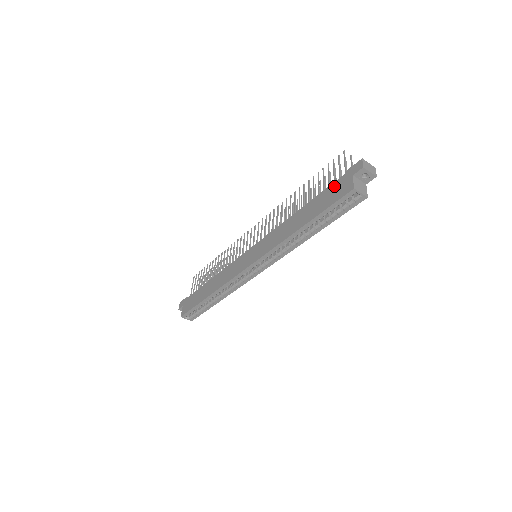
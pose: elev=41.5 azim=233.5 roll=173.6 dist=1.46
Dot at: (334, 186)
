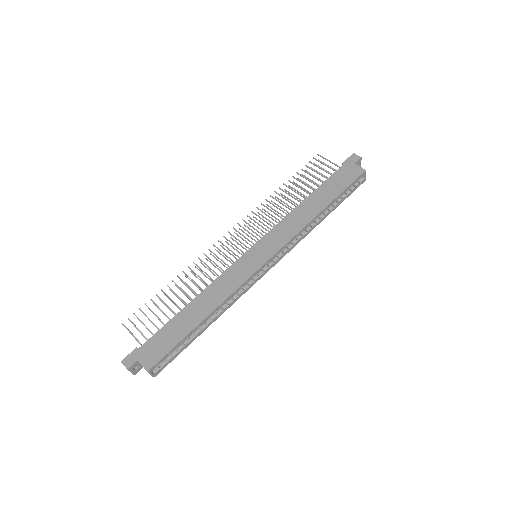
Dot at: (339, 174)
